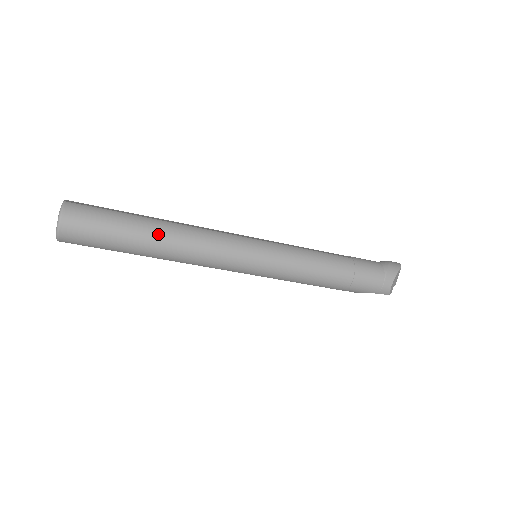
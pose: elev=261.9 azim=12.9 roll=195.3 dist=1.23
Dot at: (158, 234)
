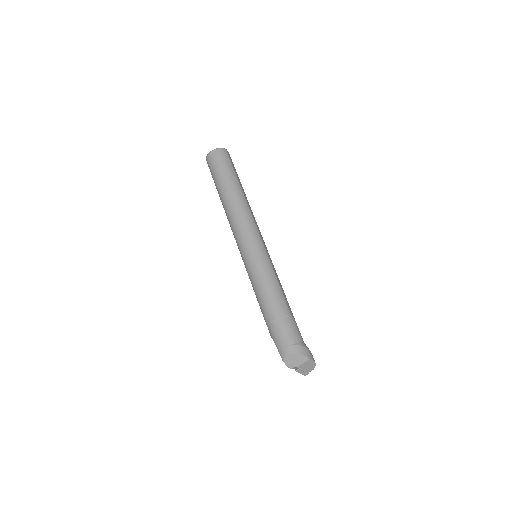
Dot at: (233, 191)
